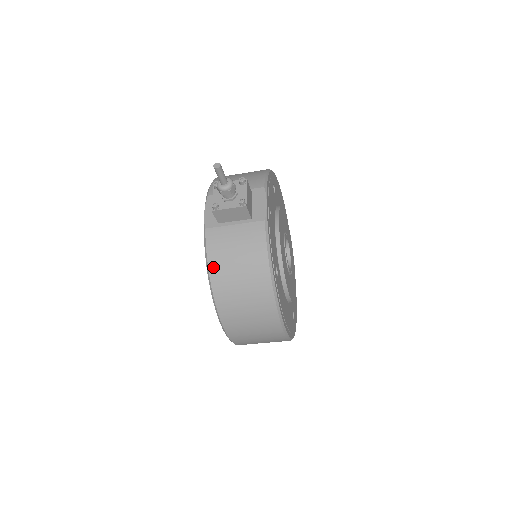
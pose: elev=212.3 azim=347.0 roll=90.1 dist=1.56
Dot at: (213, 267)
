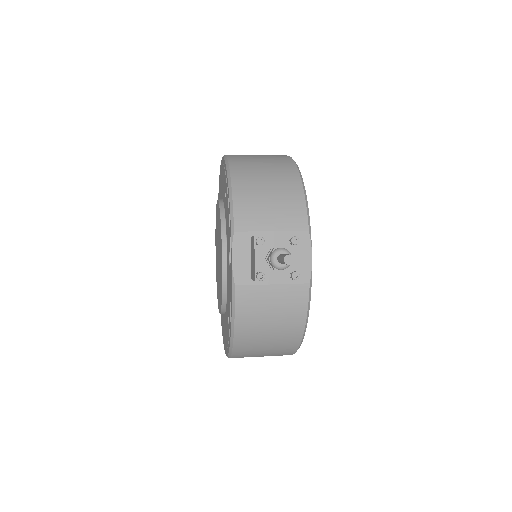
Dot at: (240, 327)
